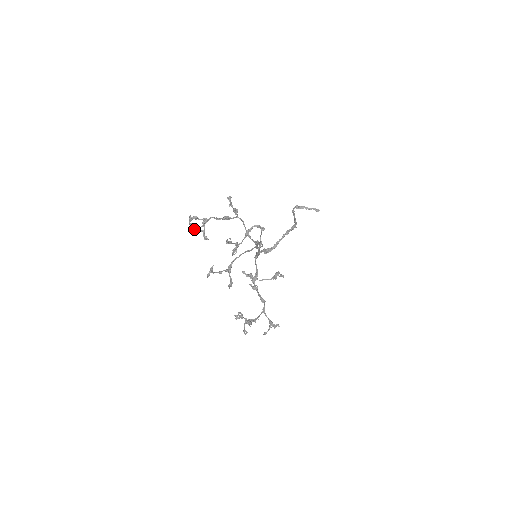
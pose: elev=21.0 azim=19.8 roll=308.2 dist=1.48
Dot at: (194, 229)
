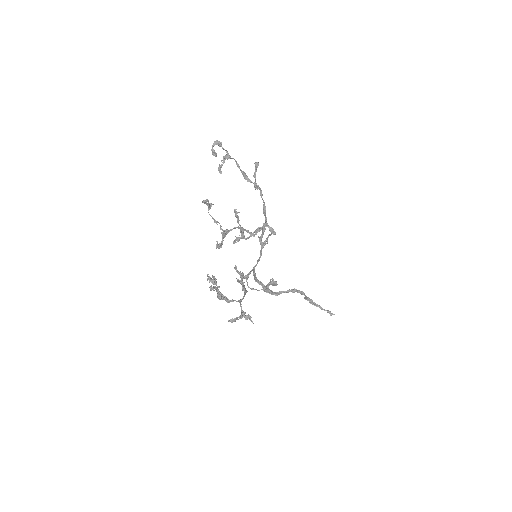
Dot at: (214, 155)
